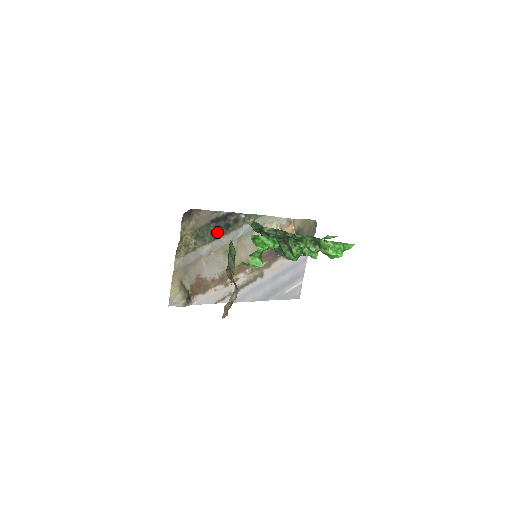
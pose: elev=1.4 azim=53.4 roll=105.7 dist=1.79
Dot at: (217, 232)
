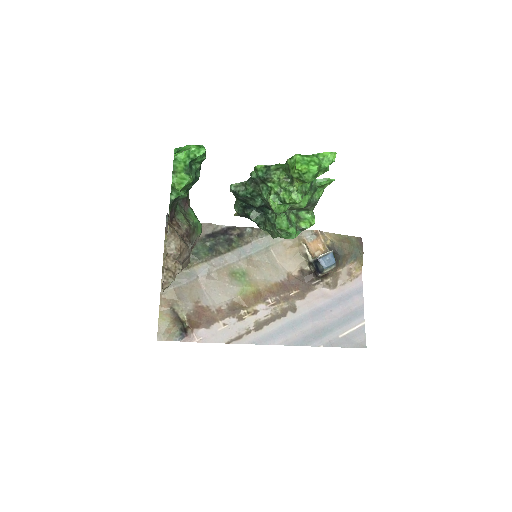
Dot at: (216, 248)
